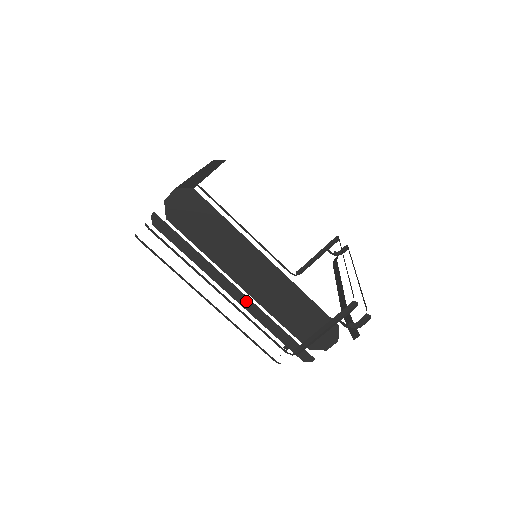
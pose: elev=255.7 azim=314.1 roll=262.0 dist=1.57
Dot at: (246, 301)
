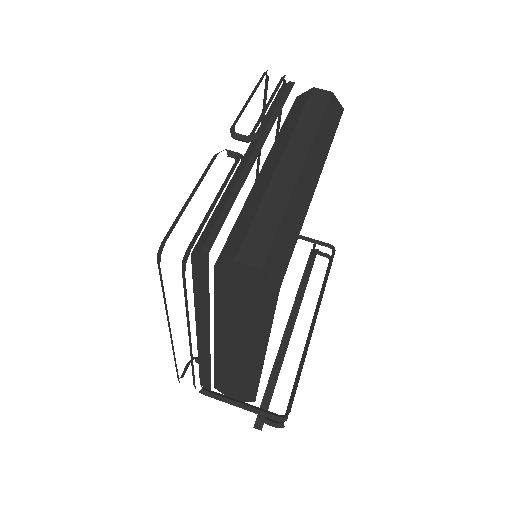
Dot at: (205, 346)
